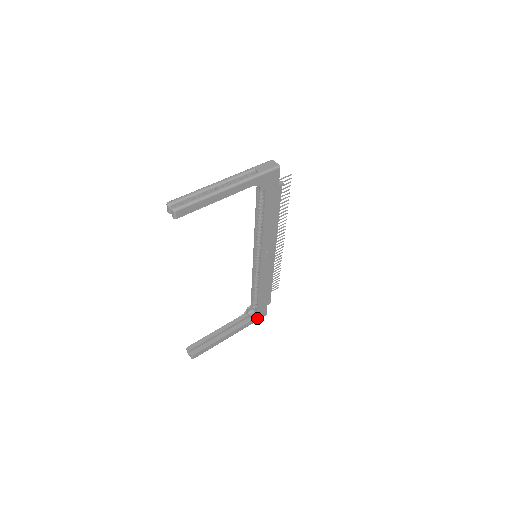
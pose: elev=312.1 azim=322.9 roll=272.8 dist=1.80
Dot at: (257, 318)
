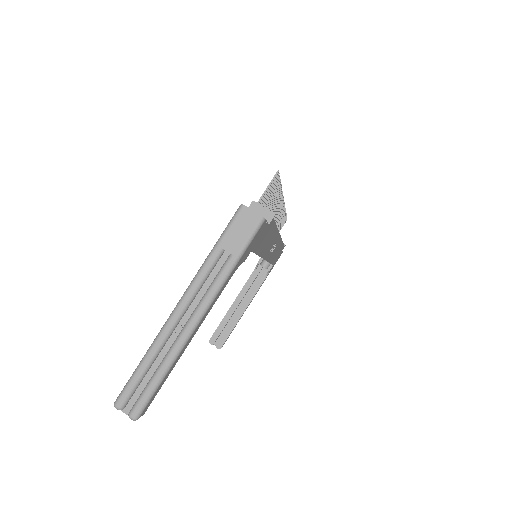
Dot at: occluded
